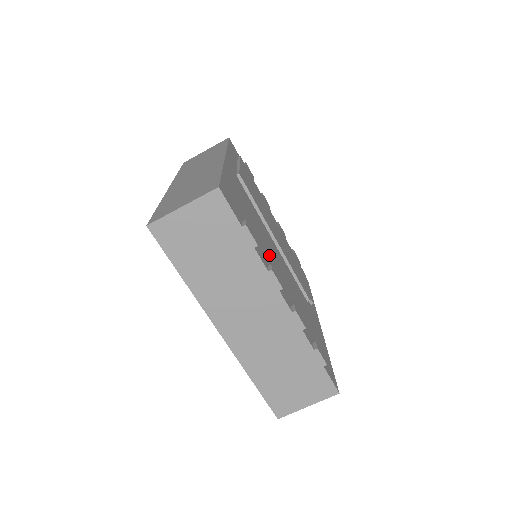
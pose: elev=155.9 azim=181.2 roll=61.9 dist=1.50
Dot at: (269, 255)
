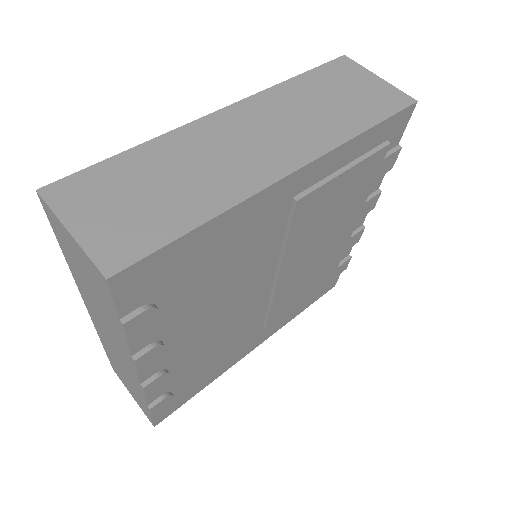
Dot at: (197, 317)
